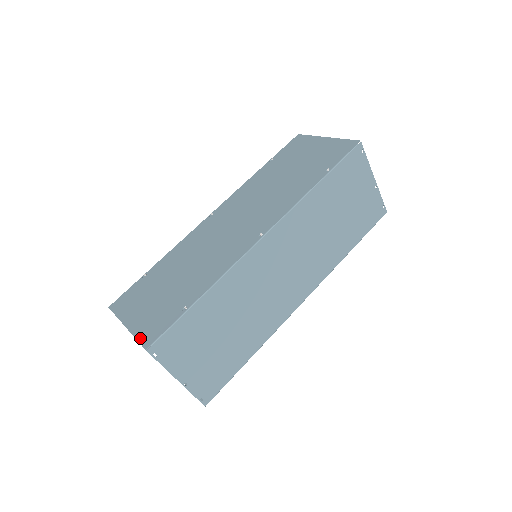
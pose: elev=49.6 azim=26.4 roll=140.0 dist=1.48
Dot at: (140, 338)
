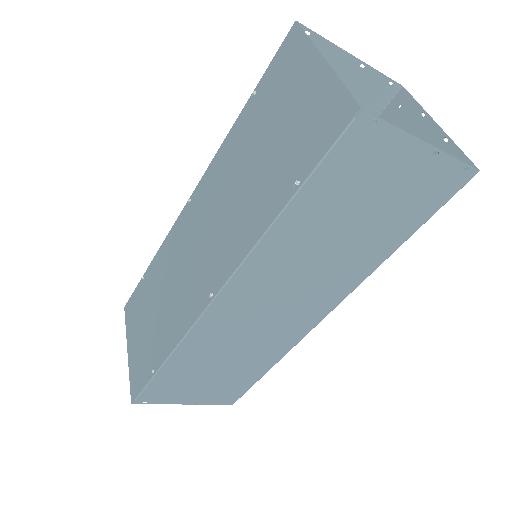
Dot at: (130, 382)
